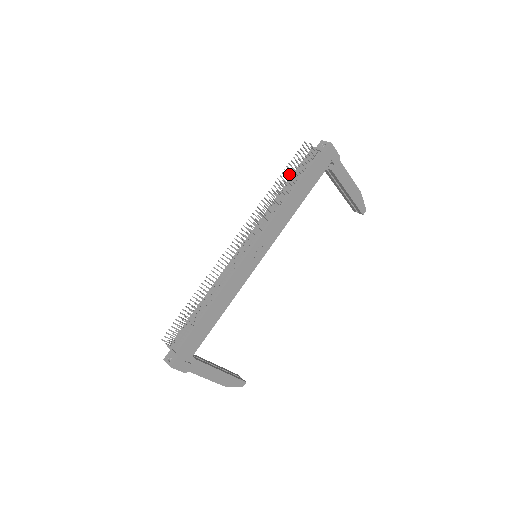
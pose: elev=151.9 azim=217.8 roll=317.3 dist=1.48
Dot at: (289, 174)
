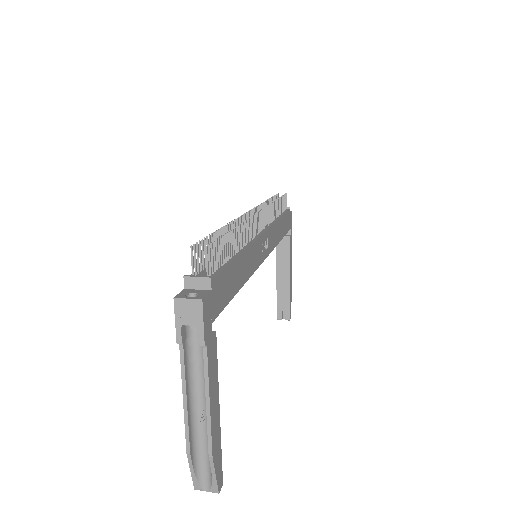
Dot at: occluded
